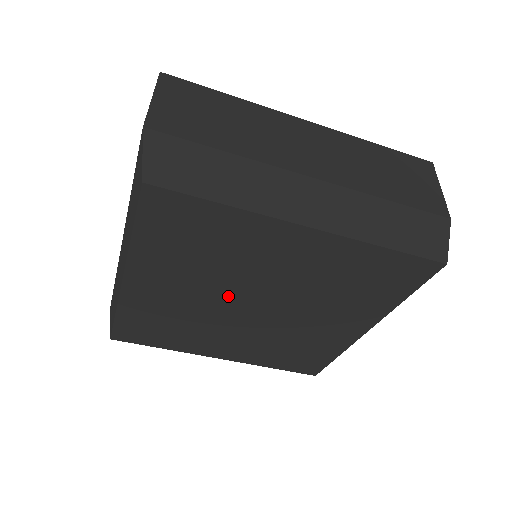
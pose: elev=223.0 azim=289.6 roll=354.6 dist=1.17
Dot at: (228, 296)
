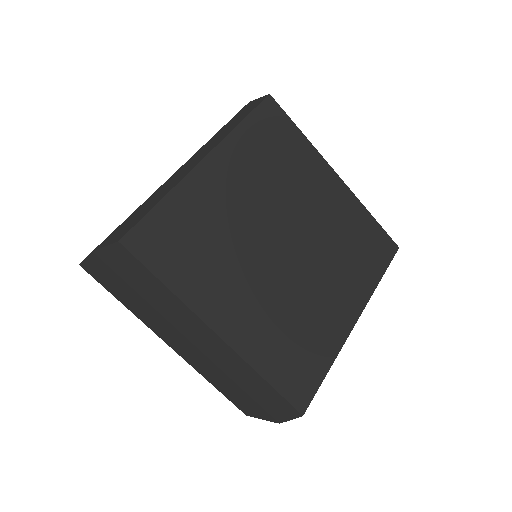
Dot at: (272, 220)
